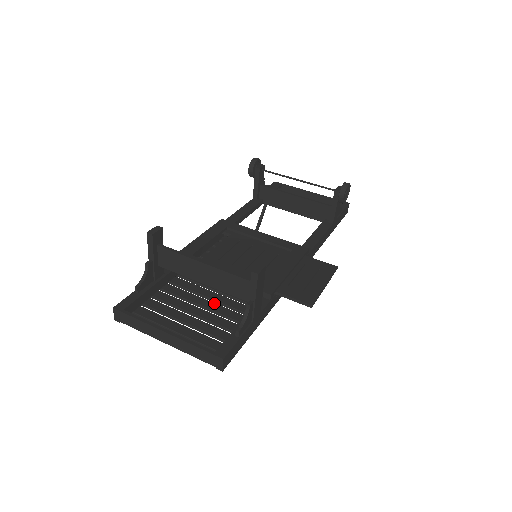
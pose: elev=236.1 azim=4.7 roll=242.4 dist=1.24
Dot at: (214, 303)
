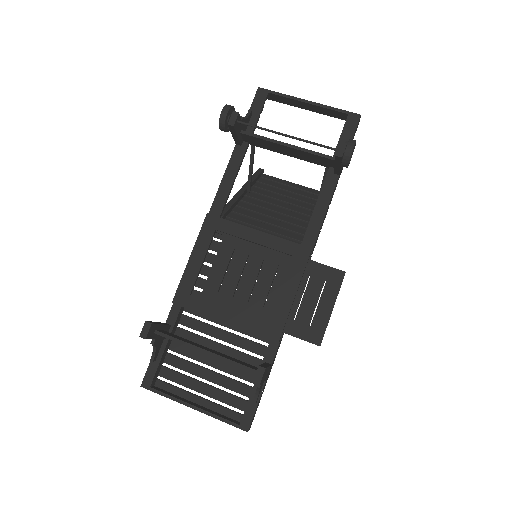
Dot at: (227, 347)
